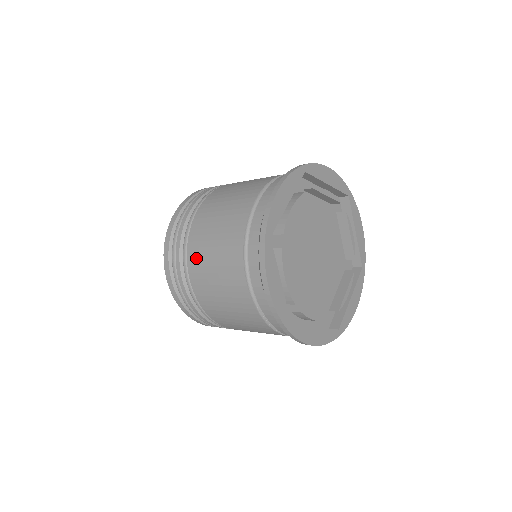
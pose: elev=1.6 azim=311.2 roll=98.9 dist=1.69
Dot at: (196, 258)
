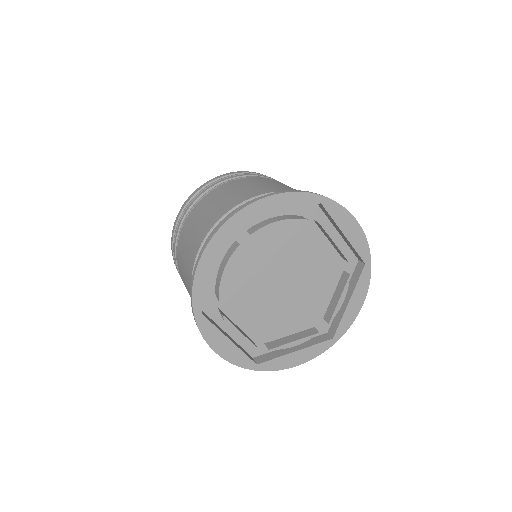
Dot at: occluded
